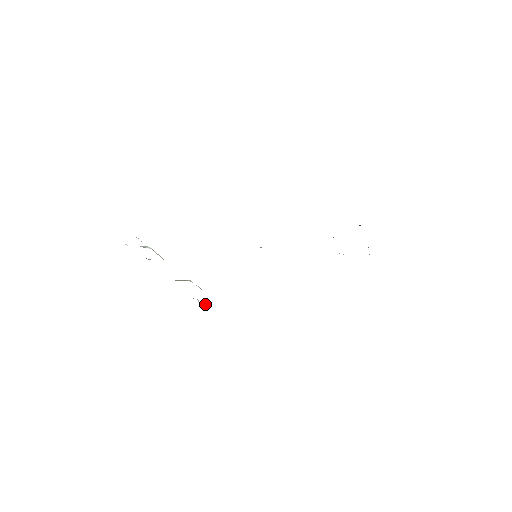
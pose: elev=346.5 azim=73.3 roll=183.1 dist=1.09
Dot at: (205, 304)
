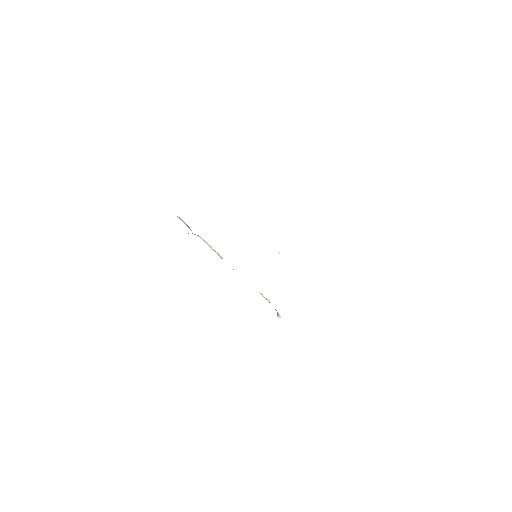
Dot at: (279, 316)
